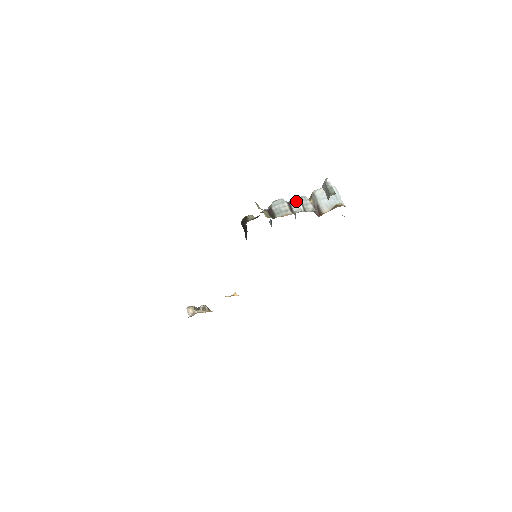
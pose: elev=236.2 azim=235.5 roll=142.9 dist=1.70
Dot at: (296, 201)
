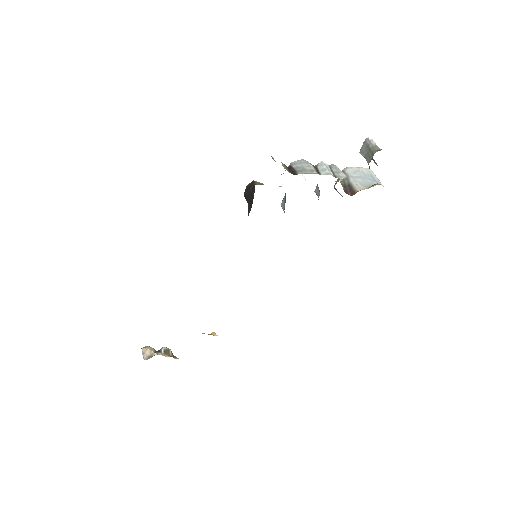
Dot at: (324, 165)
